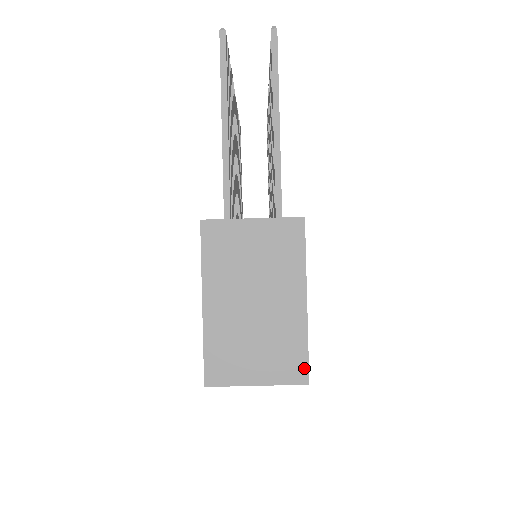
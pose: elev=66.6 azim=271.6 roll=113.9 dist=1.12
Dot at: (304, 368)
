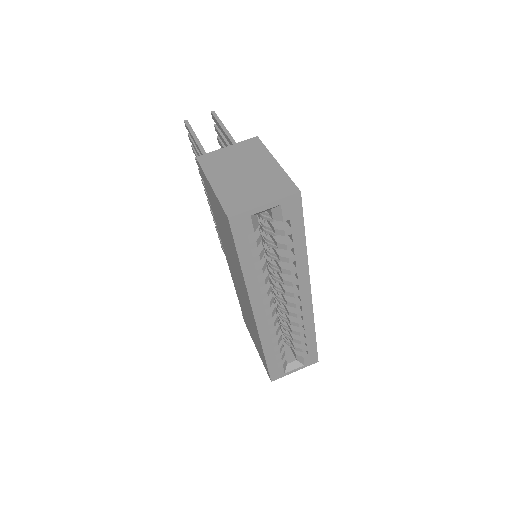
Dot at: (293, 186)
